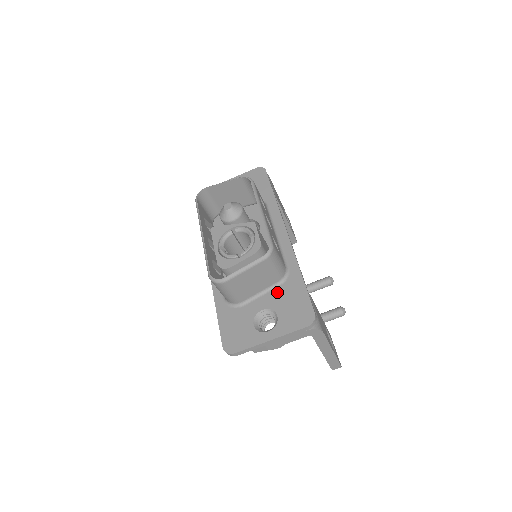
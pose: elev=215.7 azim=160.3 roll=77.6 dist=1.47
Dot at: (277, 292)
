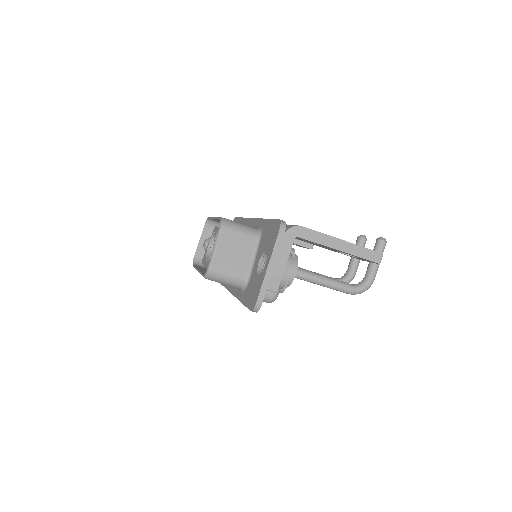
Dot at: (260, 244)
